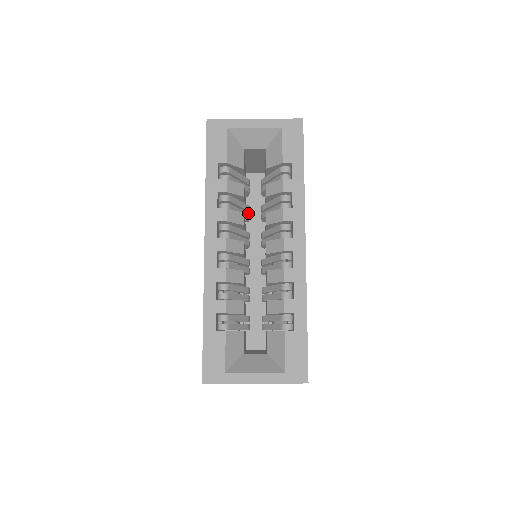
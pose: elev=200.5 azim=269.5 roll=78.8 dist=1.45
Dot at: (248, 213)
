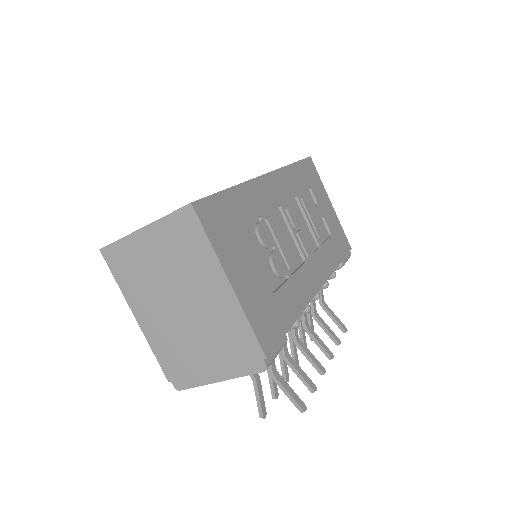
Dot at: occluded
